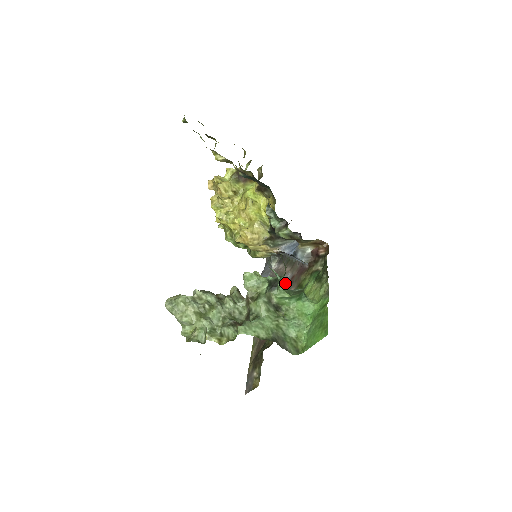
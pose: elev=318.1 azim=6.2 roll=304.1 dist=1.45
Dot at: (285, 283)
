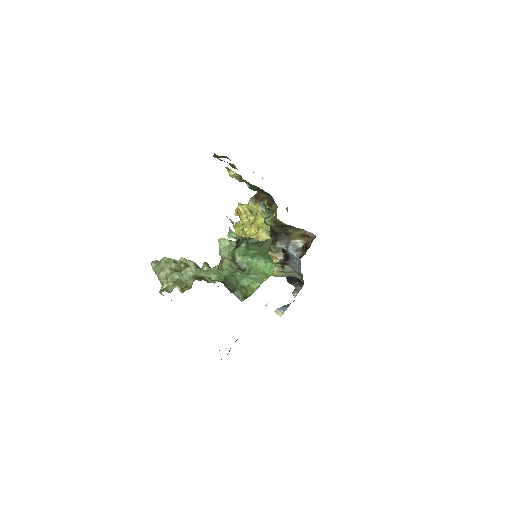
Dot at: occluded
